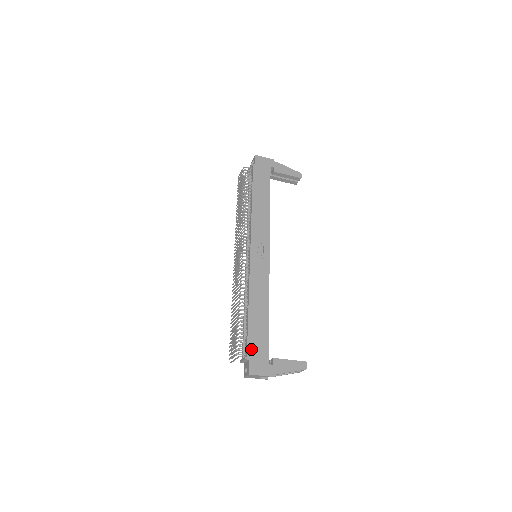
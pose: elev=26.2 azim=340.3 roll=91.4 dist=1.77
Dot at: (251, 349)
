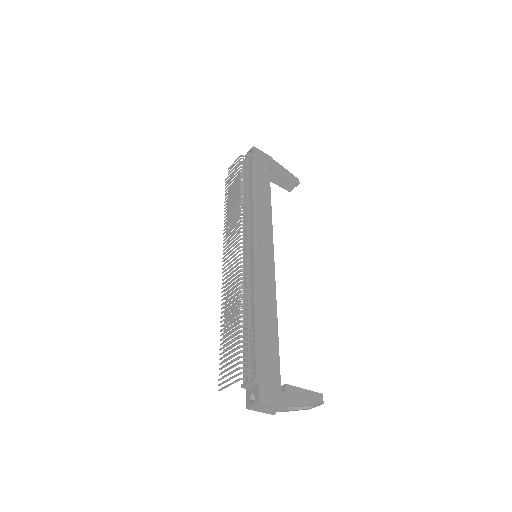
Dot at: (260, 368)
